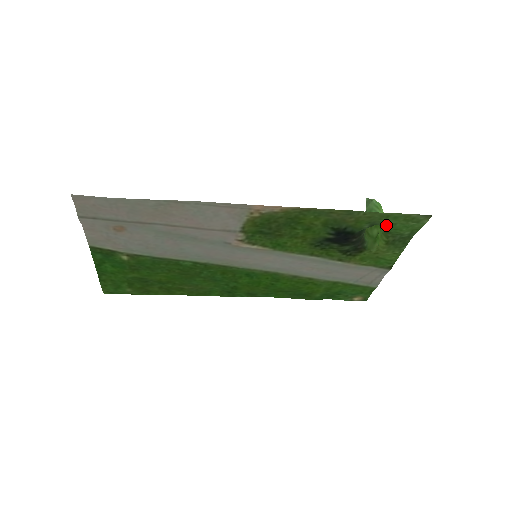
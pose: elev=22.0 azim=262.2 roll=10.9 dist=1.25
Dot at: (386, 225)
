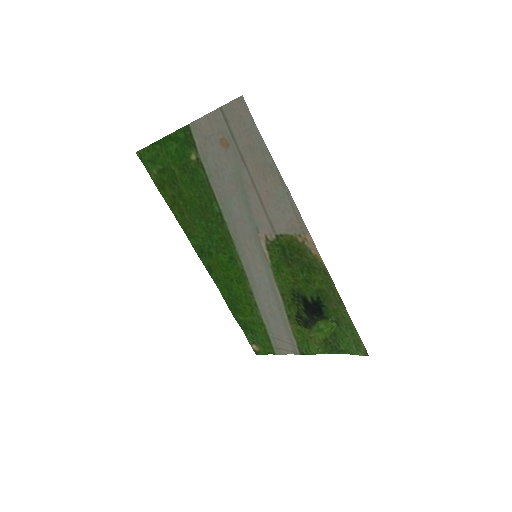
Dot at: (342, 331)
